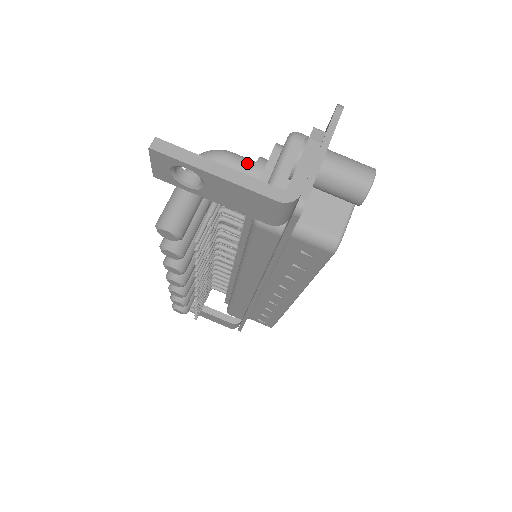
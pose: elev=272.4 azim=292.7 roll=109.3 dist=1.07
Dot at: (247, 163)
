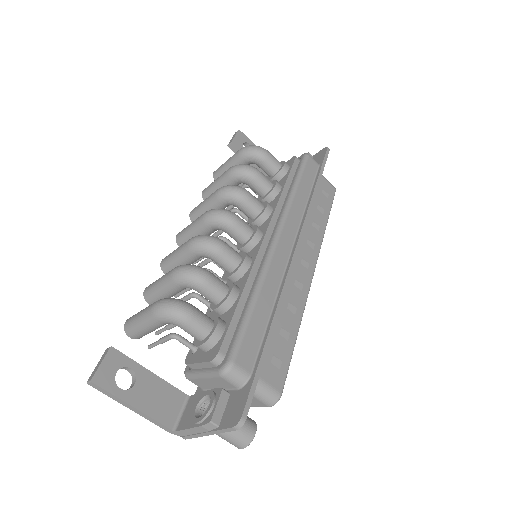
Dot at: (197, 336)
